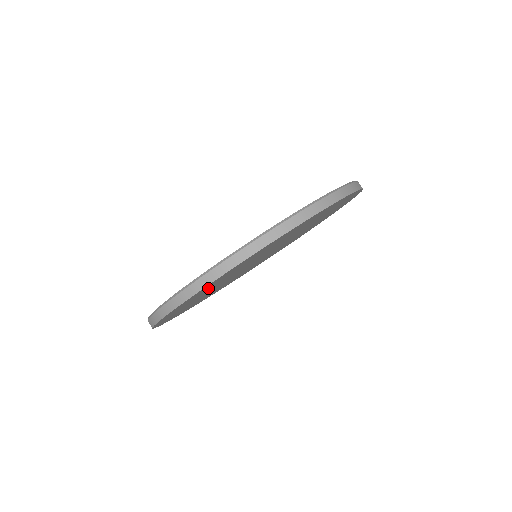
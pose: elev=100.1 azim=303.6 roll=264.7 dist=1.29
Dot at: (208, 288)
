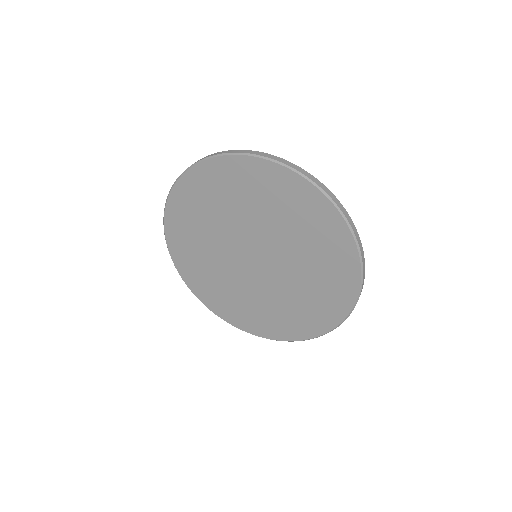
Dot at: occluded
